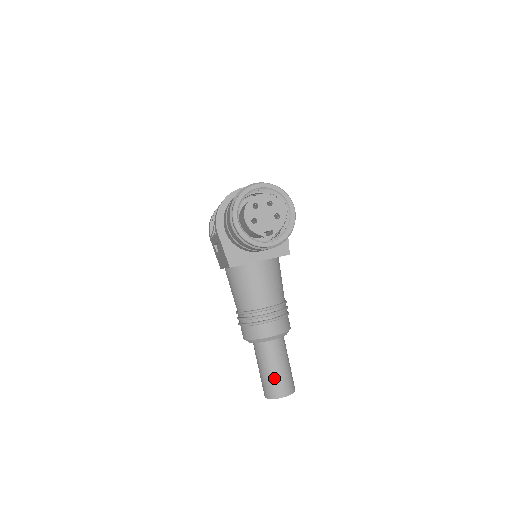
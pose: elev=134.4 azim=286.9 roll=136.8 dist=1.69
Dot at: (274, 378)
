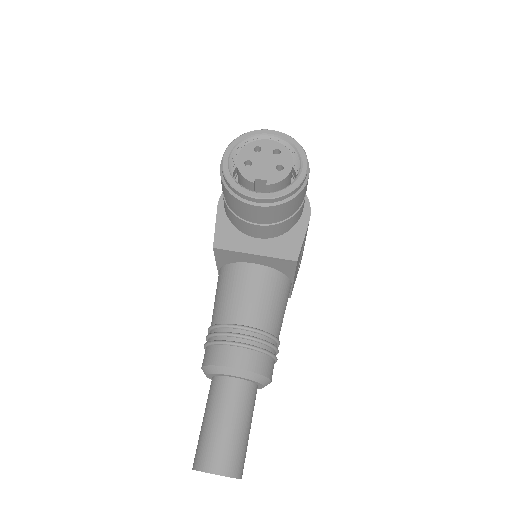
Dot at: (213, 436)
